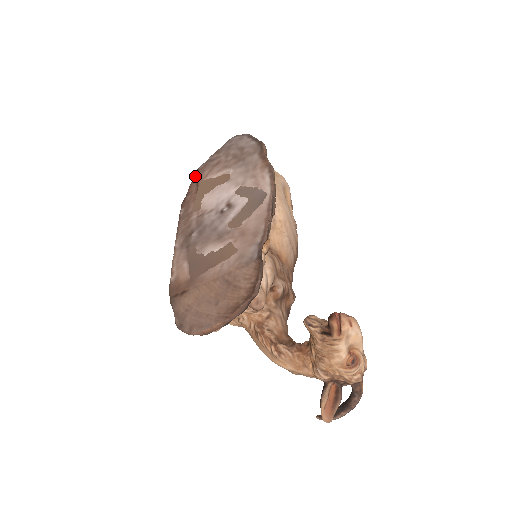
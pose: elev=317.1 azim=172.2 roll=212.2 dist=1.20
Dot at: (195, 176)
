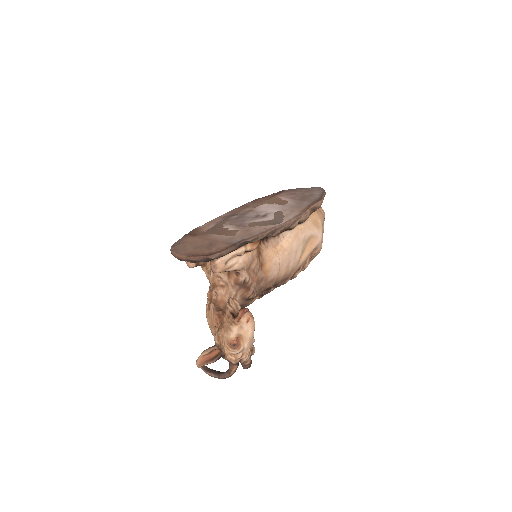
Dot at: (278, 192)
